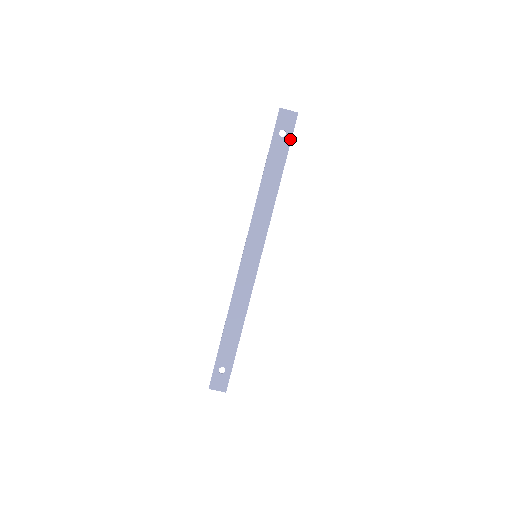
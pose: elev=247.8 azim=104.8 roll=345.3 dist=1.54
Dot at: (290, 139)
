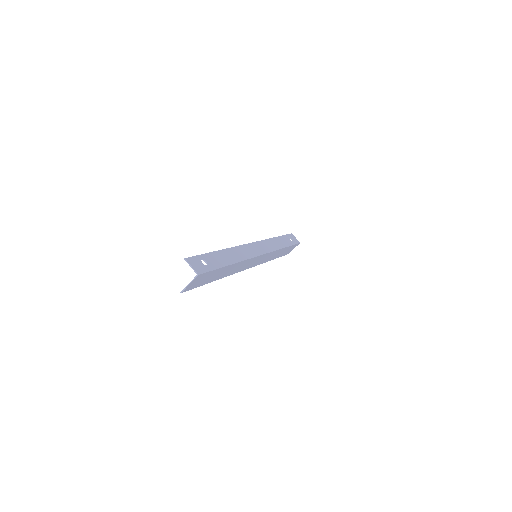
Dot at: (294, 244)
